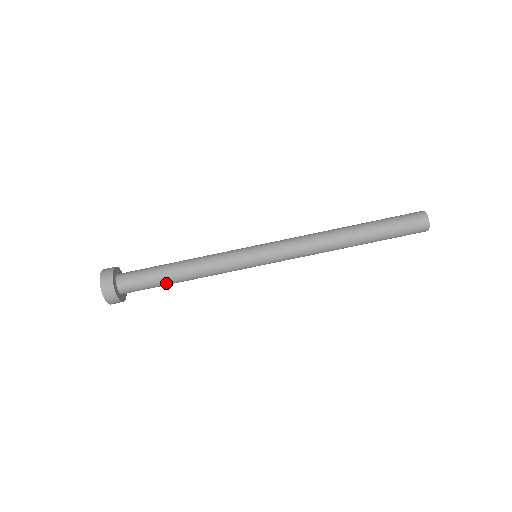
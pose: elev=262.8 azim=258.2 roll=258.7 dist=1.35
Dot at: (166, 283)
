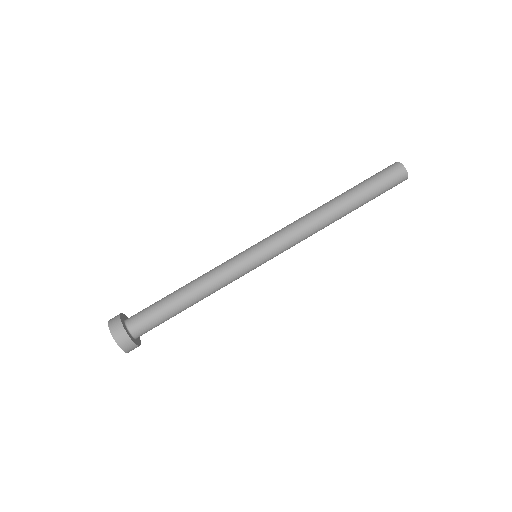
Dot at: (178, 313)
